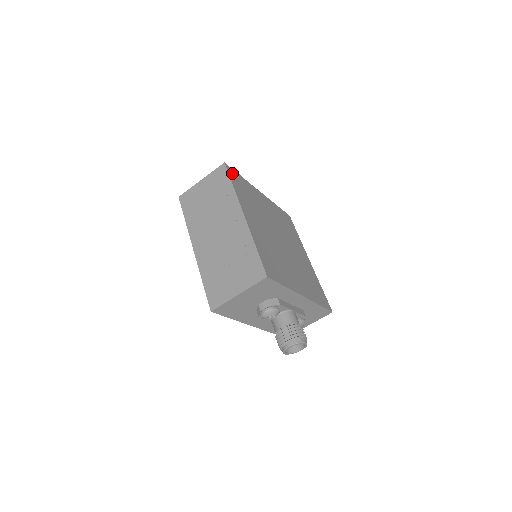
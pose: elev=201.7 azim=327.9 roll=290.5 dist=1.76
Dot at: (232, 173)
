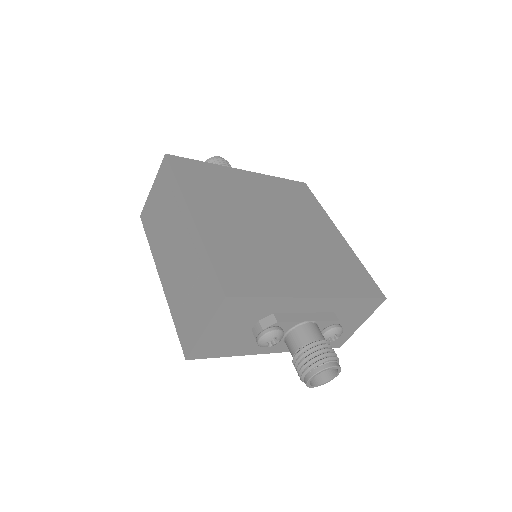
Dot at: (180, 163)
